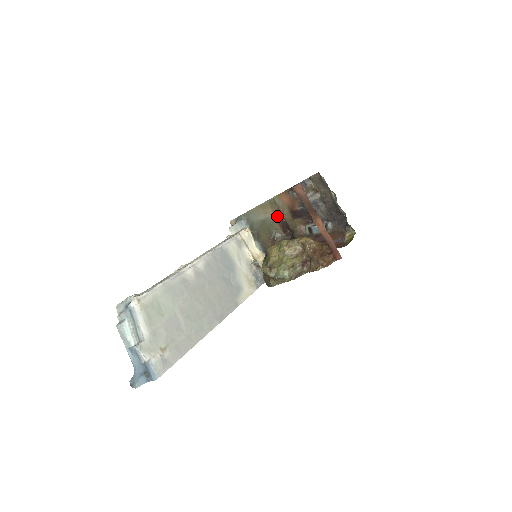
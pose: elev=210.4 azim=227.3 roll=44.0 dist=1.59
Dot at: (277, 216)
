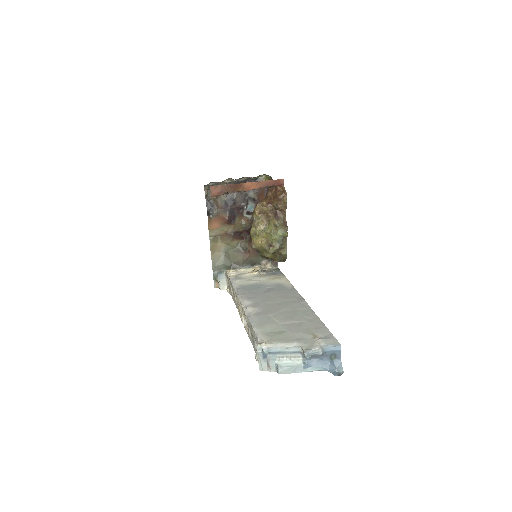
Dot at: (226, 239)
